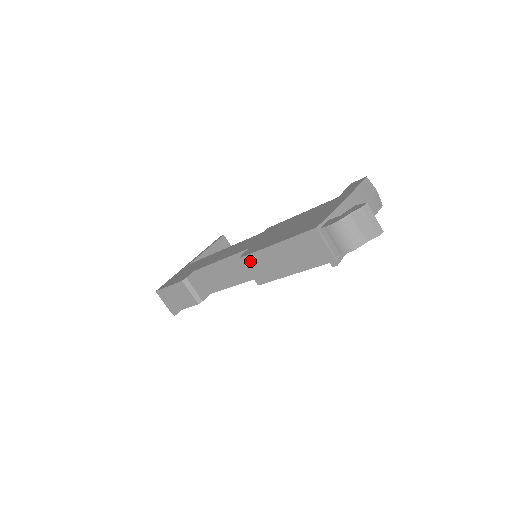
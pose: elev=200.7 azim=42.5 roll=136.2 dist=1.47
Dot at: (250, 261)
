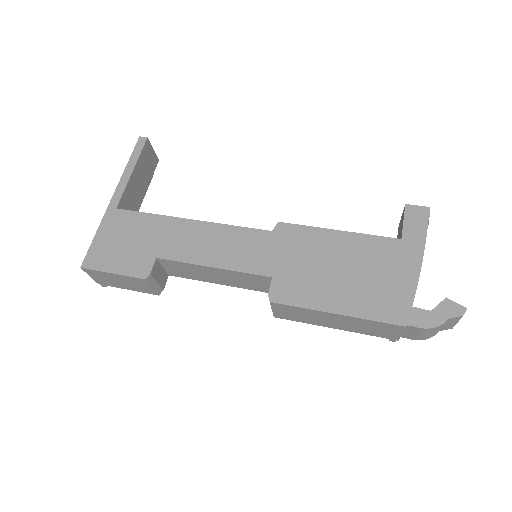
Dot at: (283, 308)
